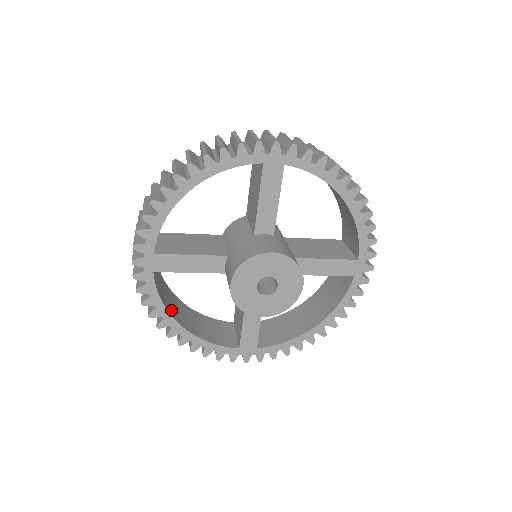
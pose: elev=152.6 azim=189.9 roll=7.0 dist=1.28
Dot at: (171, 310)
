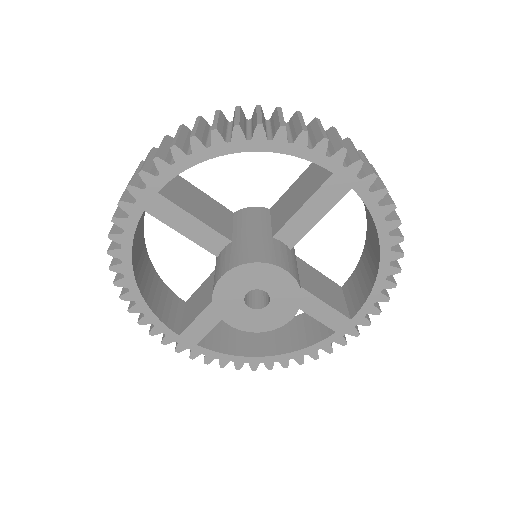
Dot at: (250, 349)
